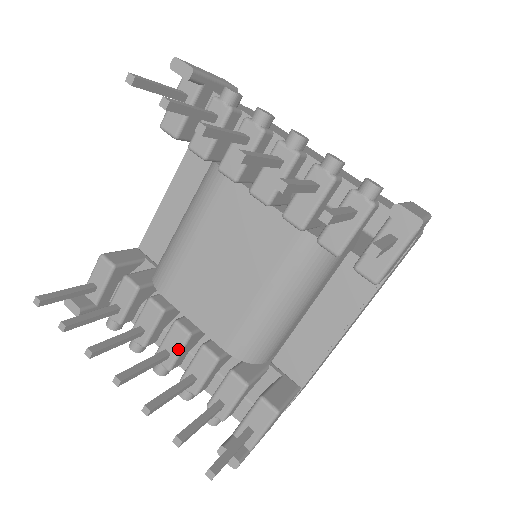
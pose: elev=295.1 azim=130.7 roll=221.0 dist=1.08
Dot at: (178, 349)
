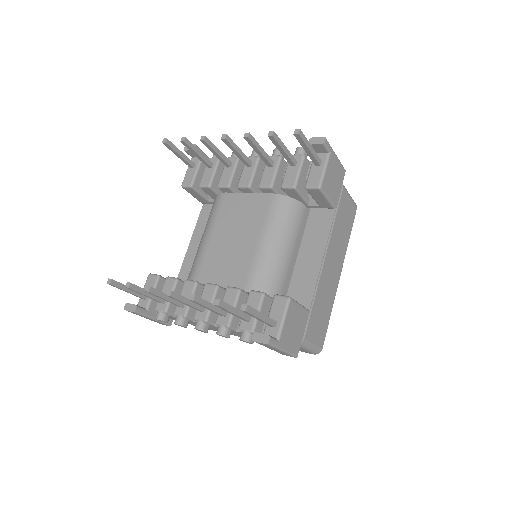
Dot at: (211, 300)
